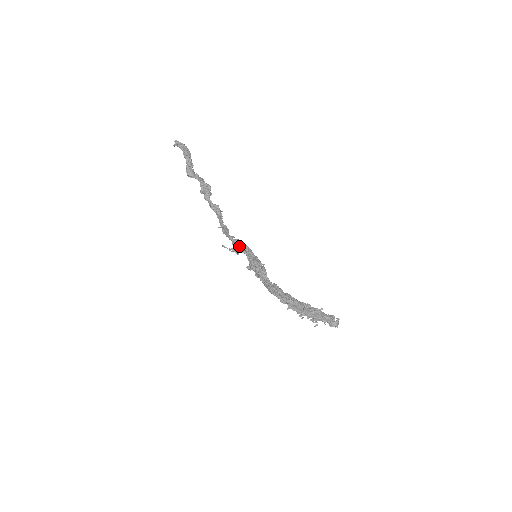
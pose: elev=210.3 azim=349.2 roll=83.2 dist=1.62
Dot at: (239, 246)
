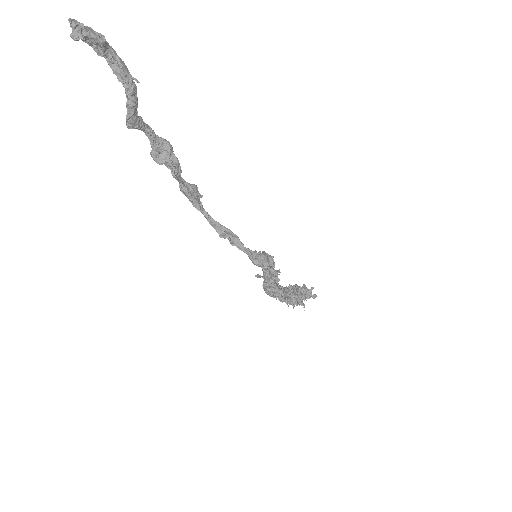
Dot at: (267, 264)
